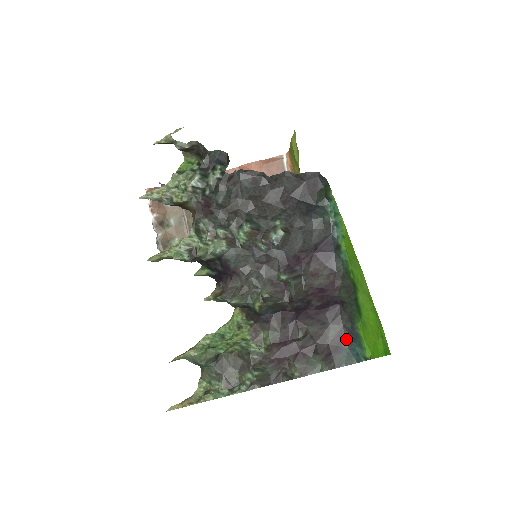
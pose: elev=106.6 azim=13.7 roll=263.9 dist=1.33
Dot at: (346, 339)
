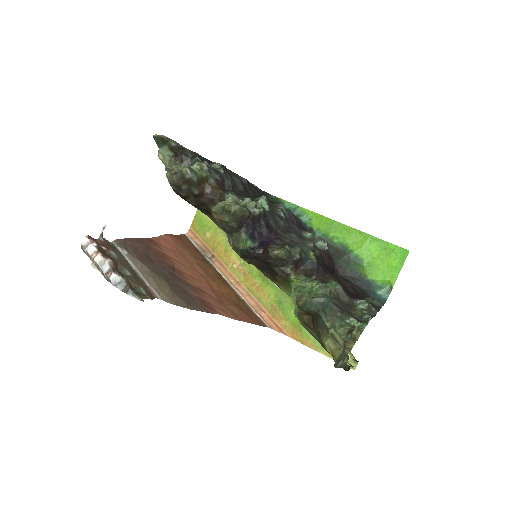
Dot at: (364, 291)
